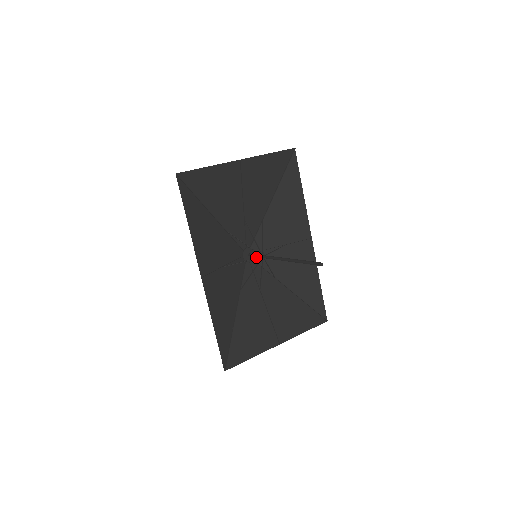
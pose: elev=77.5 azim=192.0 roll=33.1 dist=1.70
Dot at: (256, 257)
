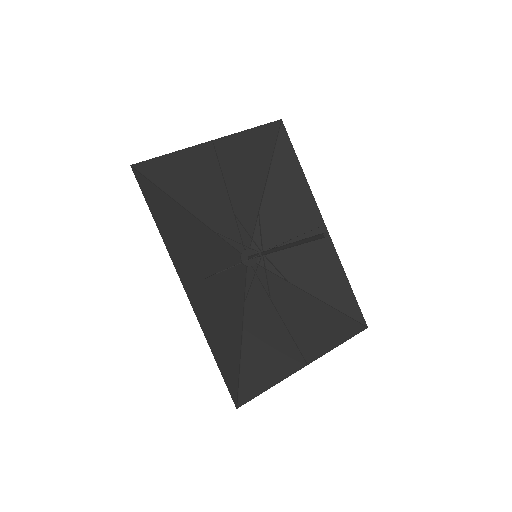
Dot at: (259, 260)
